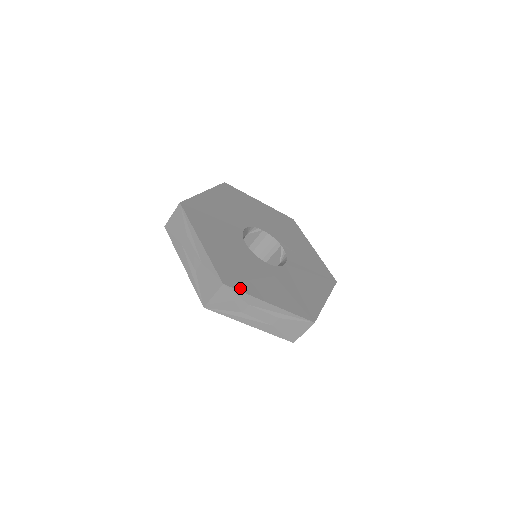
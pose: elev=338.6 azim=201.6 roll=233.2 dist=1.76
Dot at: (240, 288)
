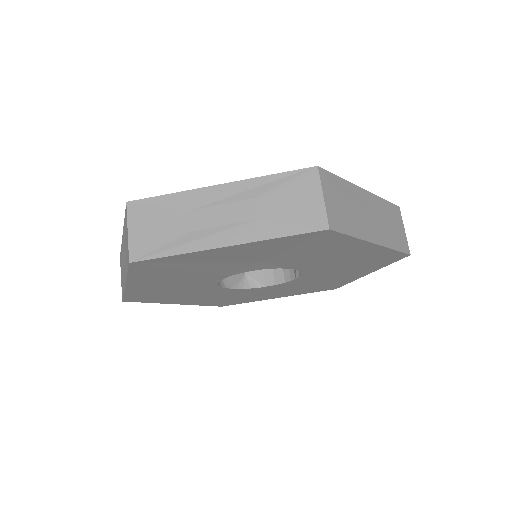
Dot at: (160, 199)
